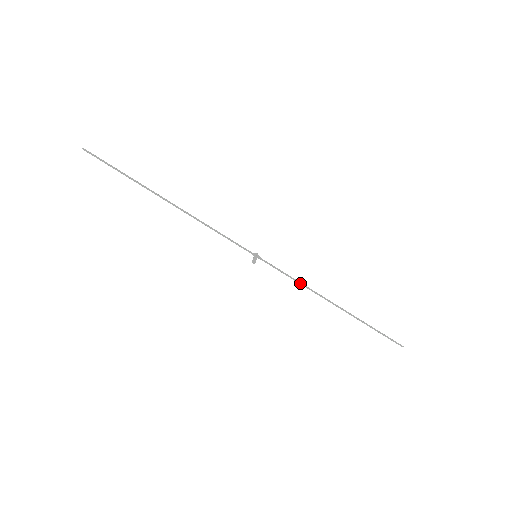
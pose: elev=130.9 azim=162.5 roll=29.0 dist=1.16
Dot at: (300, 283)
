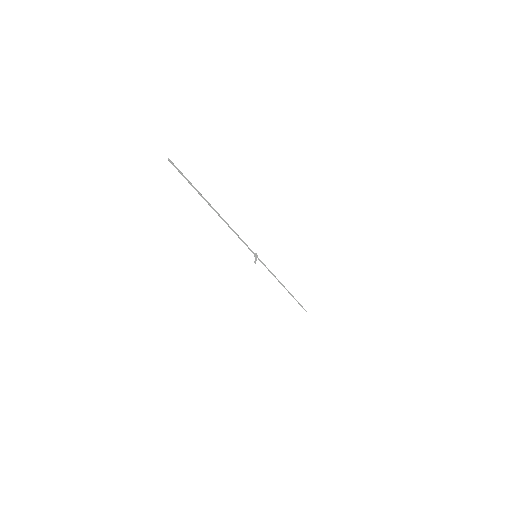
Dot at: (273, 275)
